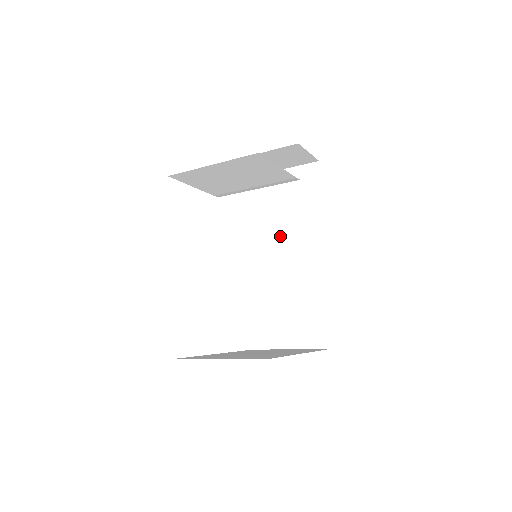
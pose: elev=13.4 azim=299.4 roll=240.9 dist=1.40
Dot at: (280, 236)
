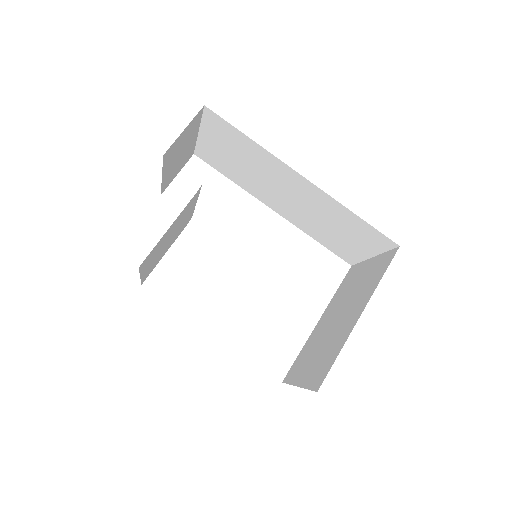
Dot at: (265, 183)
